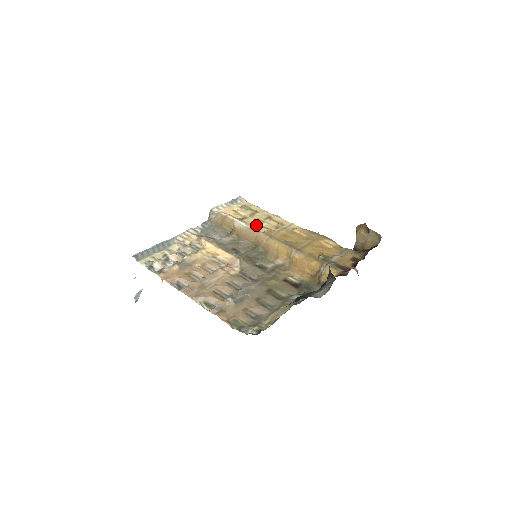
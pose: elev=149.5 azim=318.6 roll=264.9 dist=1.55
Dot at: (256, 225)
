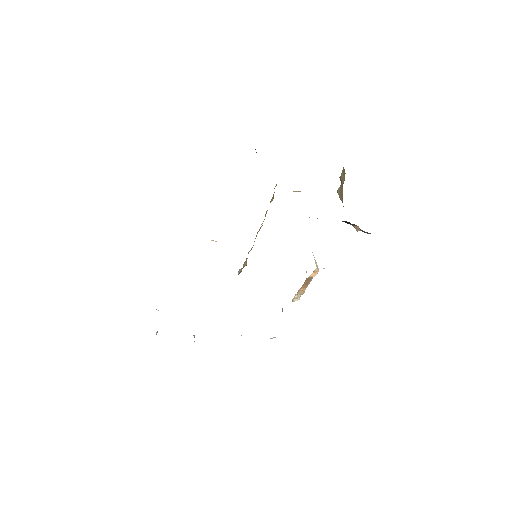
Dot at: occluded
